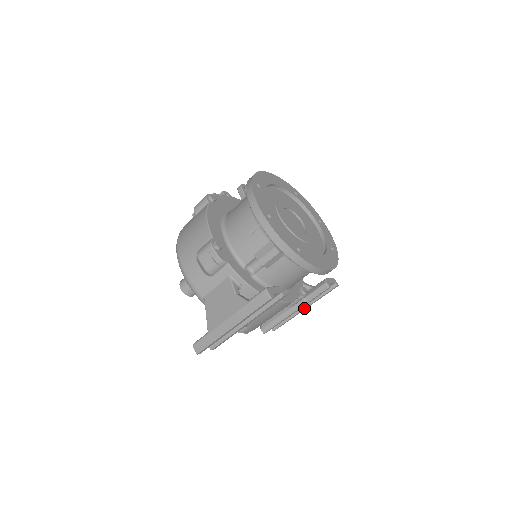
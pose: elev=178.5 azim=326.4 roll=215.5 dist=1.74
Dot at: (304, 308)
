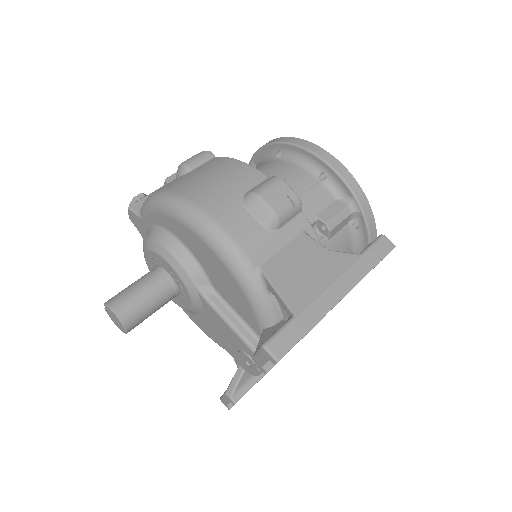
Dot at: occluded
